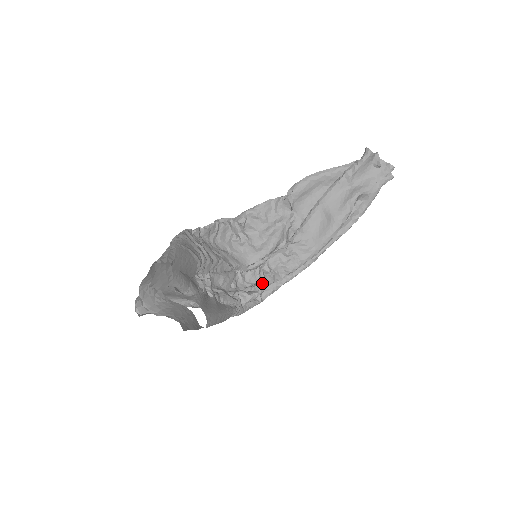
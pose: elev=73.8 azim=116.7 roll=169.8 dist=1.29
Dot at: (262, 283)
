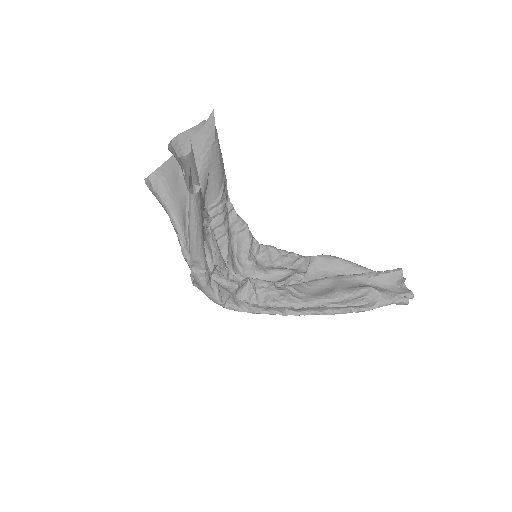
Dot at: (241, 282)
